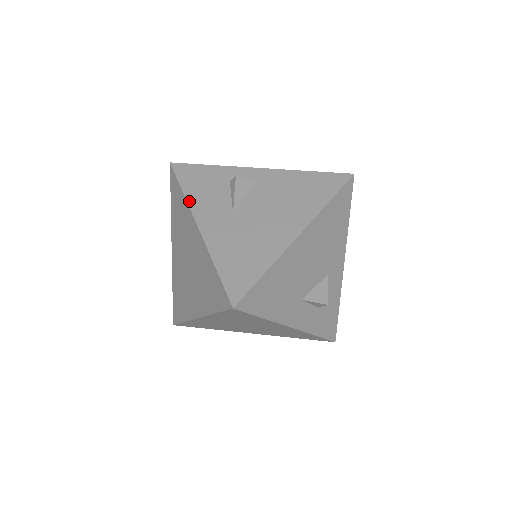
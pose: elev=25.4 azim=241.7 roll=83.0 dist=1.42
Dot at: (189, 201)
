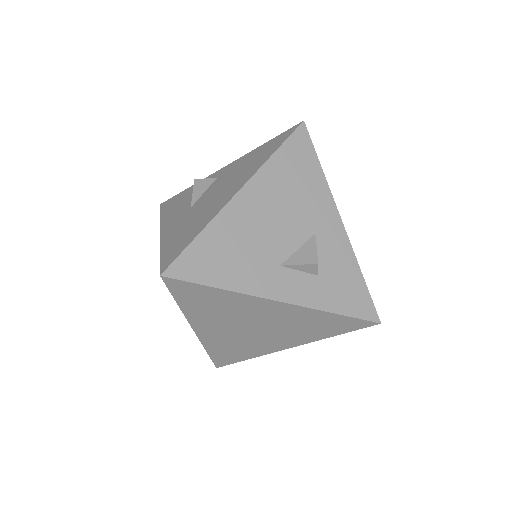
Dot at: (162, 220)
